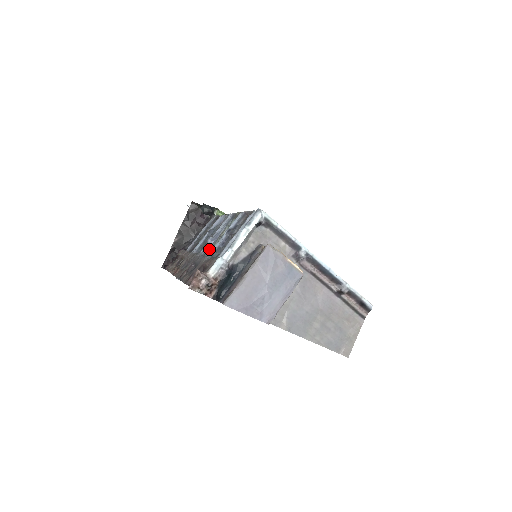
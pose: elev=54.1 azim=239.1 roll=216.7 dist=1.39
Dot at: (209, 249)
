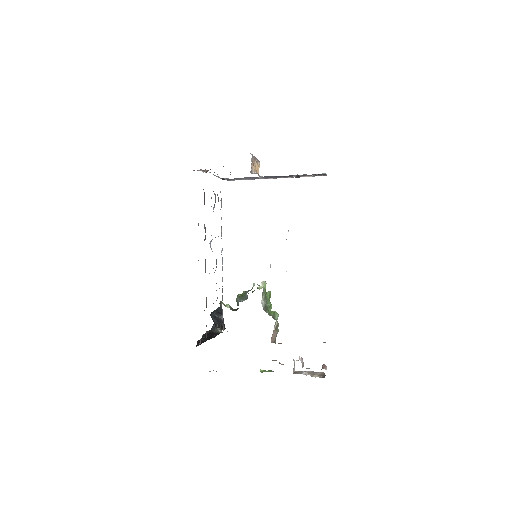
Dot at: occluded
